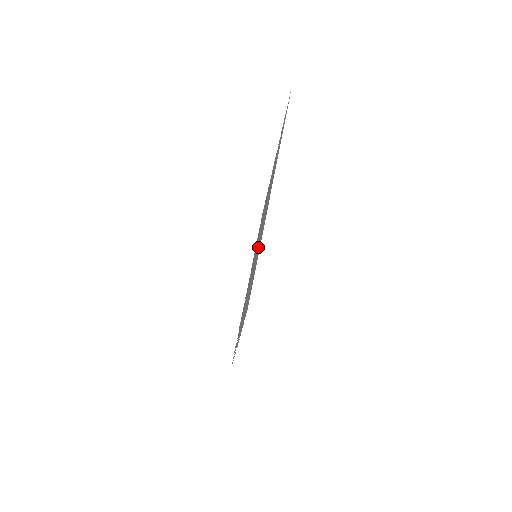
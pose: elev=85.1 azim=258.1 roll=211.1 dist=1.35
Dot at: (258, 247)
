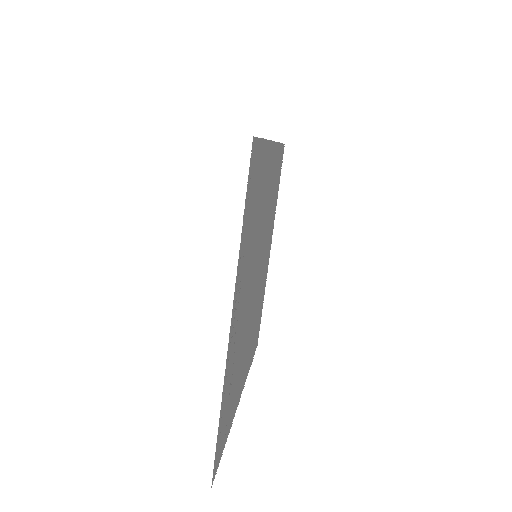
Dot at: (260, 203)
